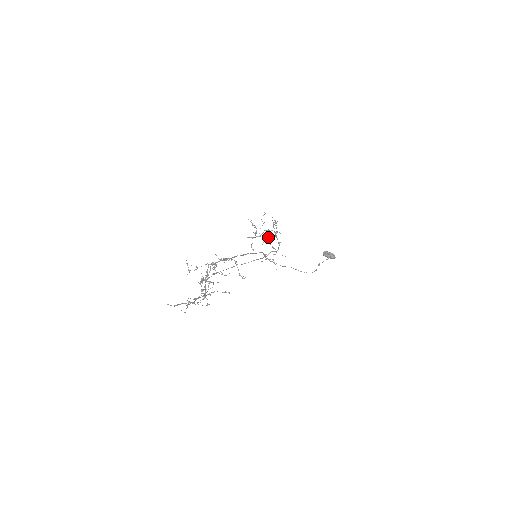
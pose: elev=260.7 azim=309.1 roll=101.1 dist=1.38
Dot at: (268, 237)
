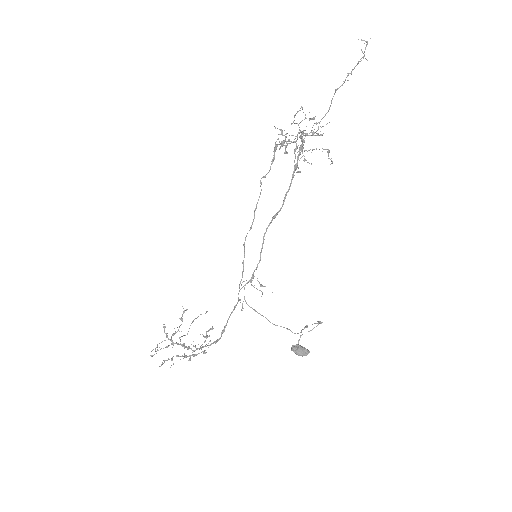
Dot at: (171, 365)
